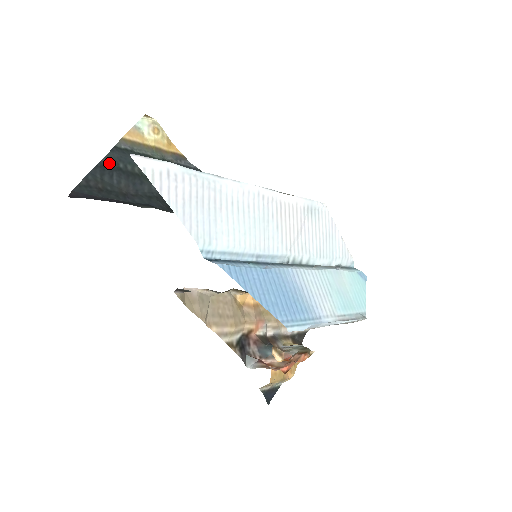
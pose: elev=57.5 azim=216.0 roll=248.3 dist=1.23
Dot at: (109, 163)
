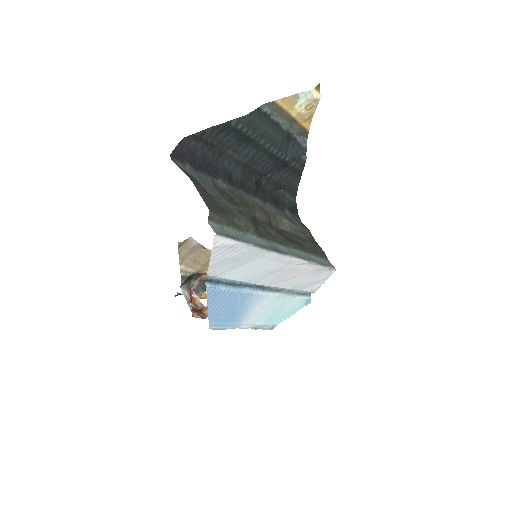
Dot at: (237, 124)
